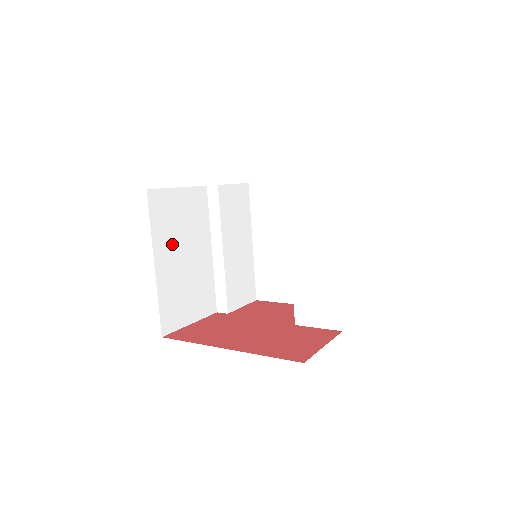
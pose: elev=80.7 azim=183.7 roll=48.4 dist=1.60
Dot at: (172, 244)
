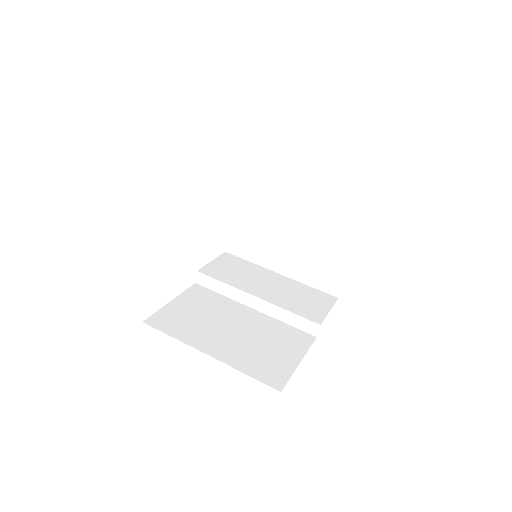
Dot at: (208, 332)
